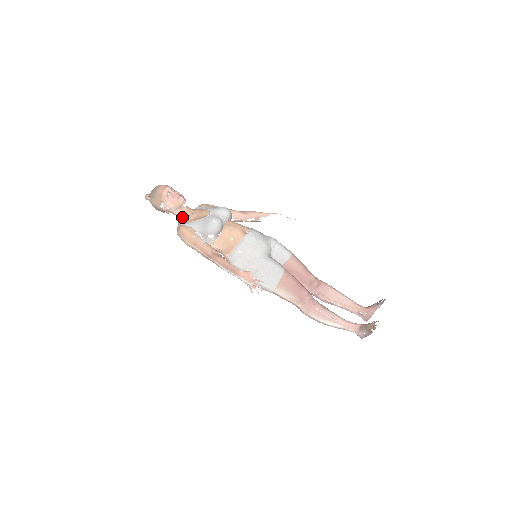
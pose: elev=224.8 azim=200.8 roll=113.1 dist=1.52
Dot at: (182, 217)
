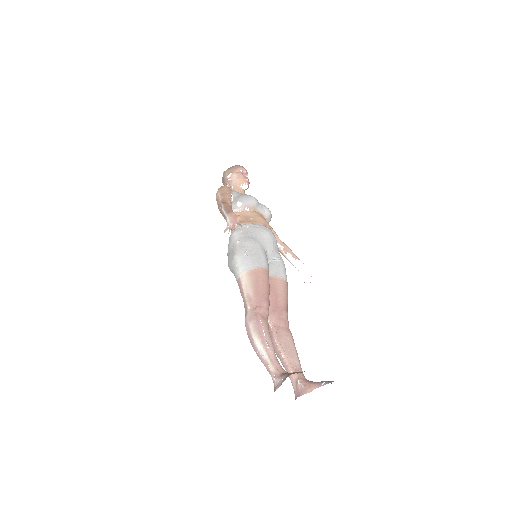
Dot at: (234, 190)
